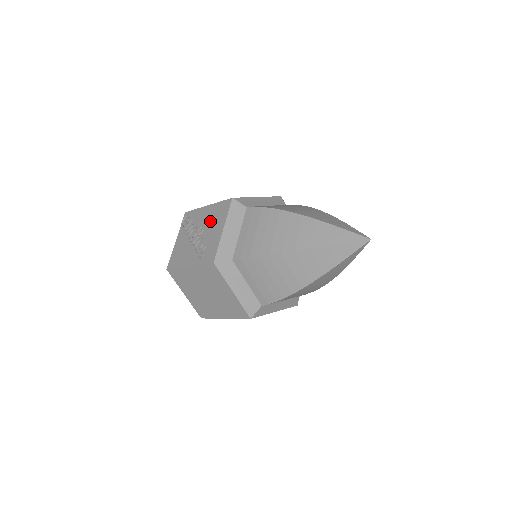
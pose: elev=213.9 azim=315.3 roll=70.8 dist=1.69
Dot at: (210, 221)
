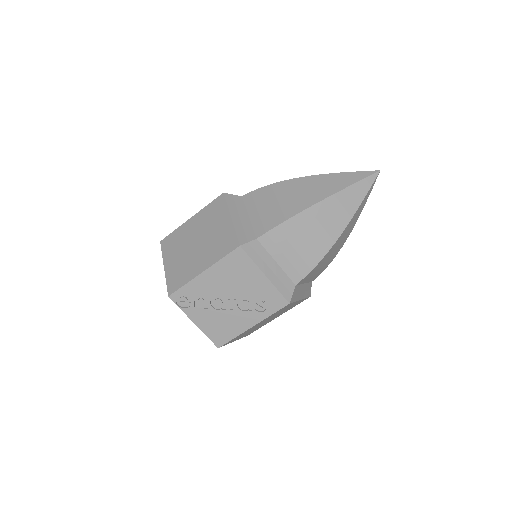
Dot at: (232, 281)
